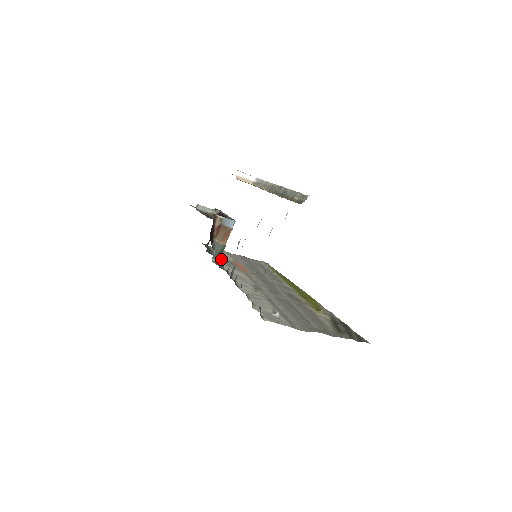
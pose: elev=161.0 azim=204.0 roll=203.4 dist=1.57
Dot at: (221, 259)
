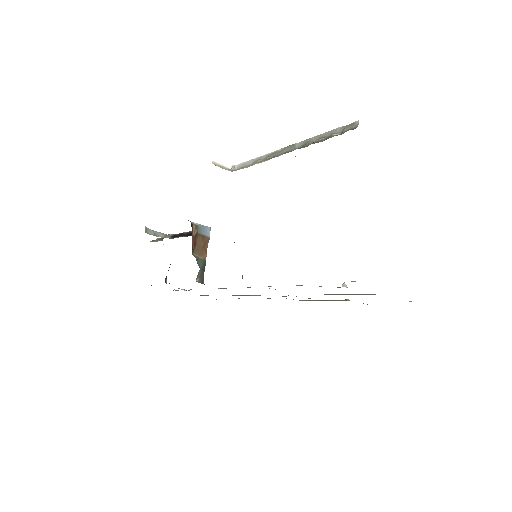
Dot at: occluded
